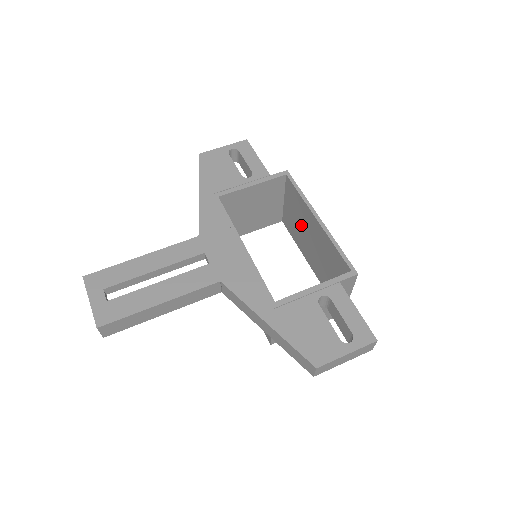
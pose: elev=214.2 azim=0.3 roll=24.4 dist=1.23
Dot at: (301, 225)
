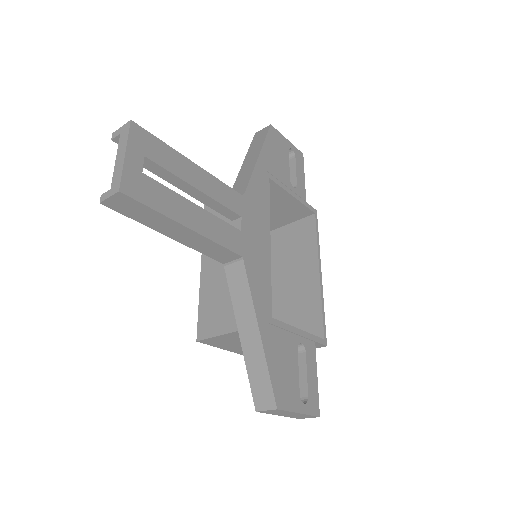
Dot at: (286, 260)
